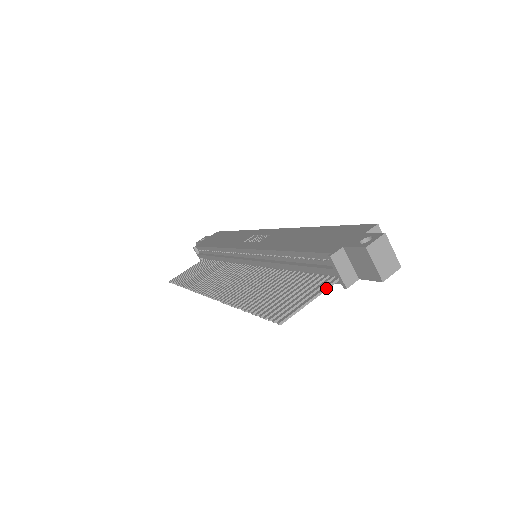
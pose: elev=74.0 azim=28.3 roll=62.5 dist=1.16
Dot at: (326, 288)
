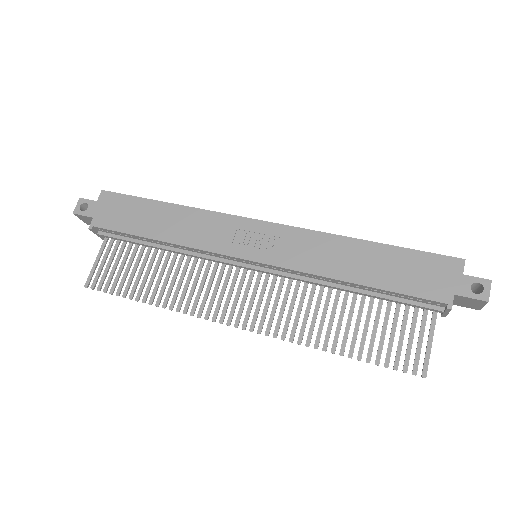
Dot at: occluded
